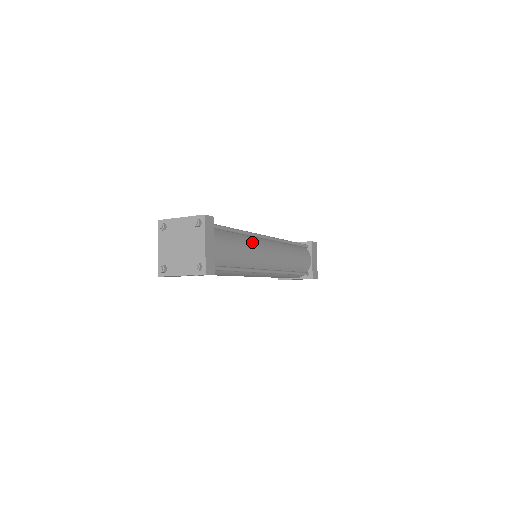
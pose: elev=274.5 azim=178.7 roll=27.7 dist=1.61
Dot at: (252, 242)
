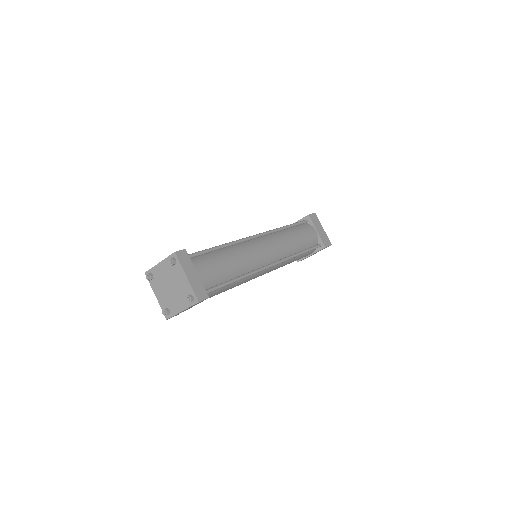
Dot at: (239, 249)
